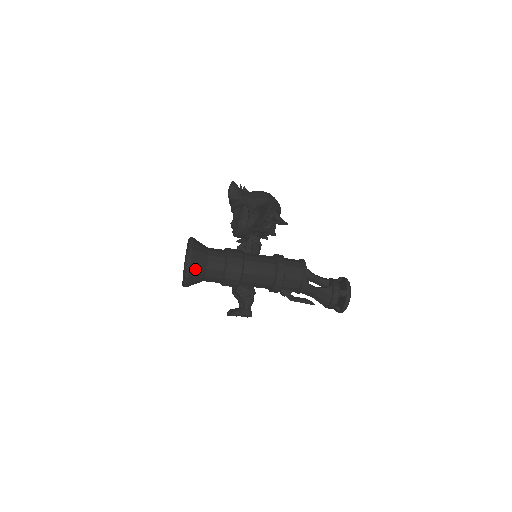
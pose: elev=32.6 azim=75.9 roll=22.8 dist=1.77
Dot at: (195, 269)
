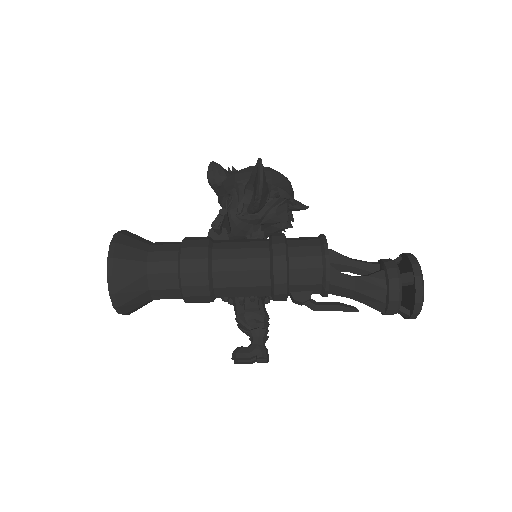
Dot at: (124, 276)
